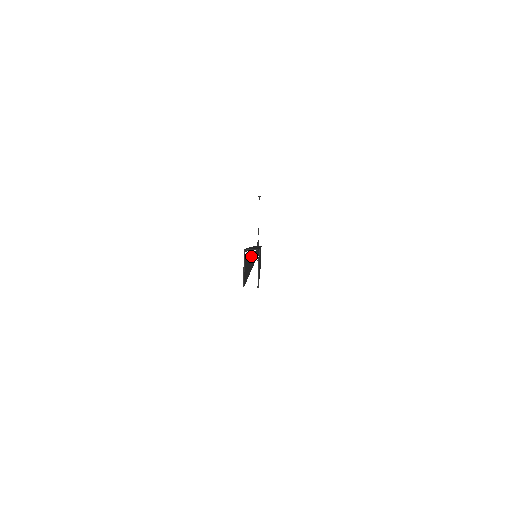
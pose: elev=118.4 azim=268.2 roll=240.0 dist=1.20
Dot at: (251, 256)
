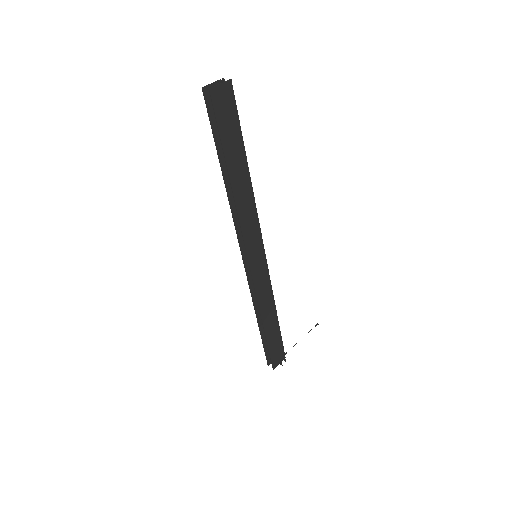
Dot at: occluded
